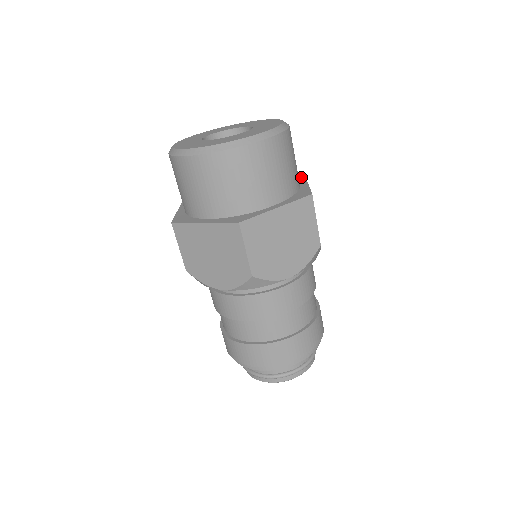
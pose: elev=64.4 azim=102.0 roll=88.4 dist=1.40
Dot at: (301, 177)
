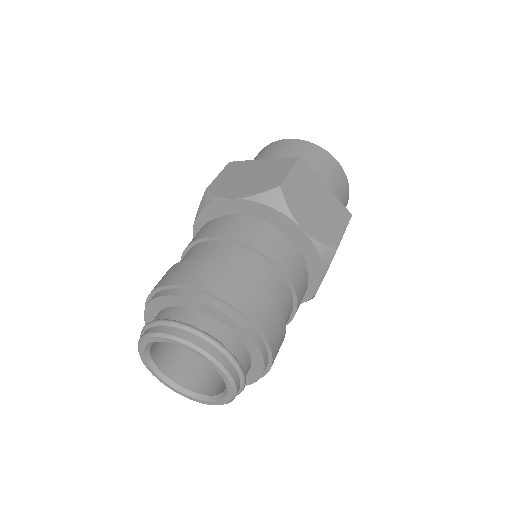
Dot at: occluded
